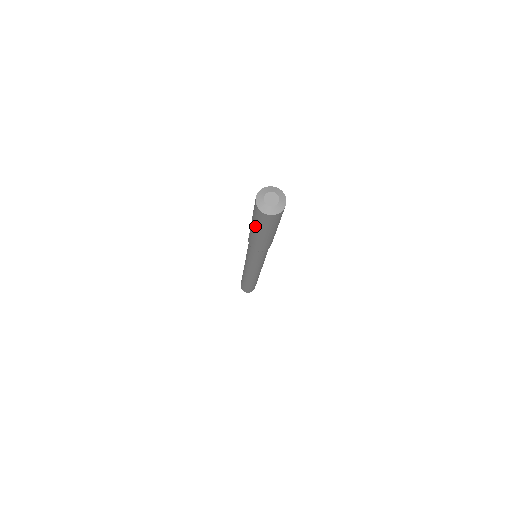
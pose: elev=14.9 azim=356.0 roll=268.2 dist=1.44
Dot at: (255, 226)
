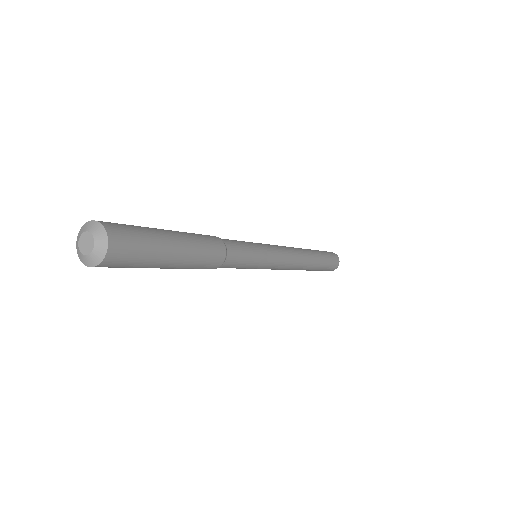
Dot at: occluded
